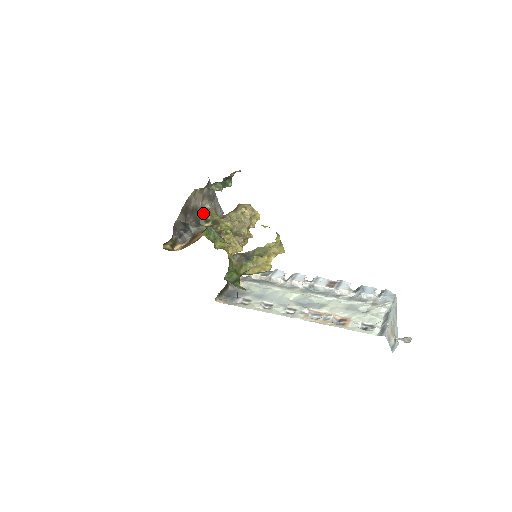
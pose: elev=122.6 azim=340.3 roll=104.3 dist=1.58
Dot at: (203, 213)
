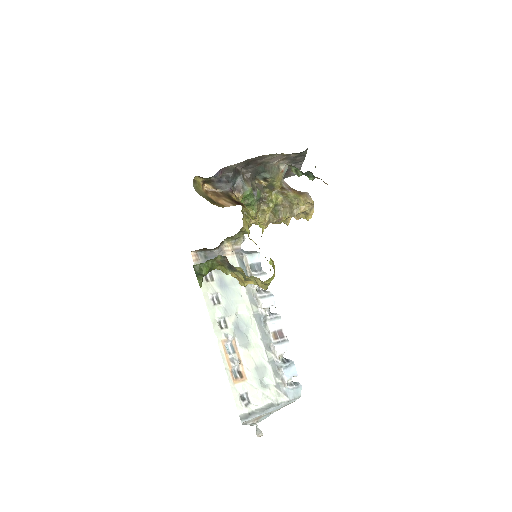
Dot at: (268, 172)
